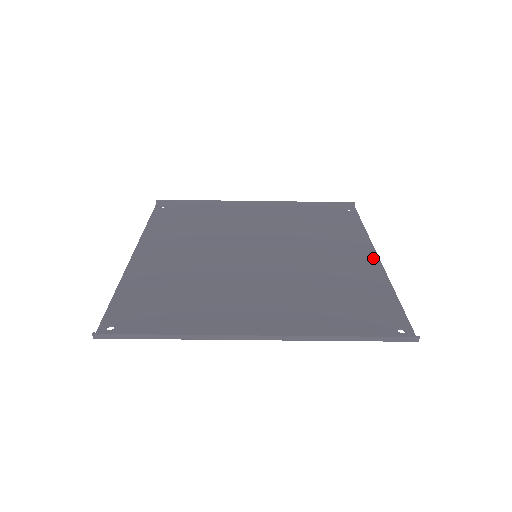
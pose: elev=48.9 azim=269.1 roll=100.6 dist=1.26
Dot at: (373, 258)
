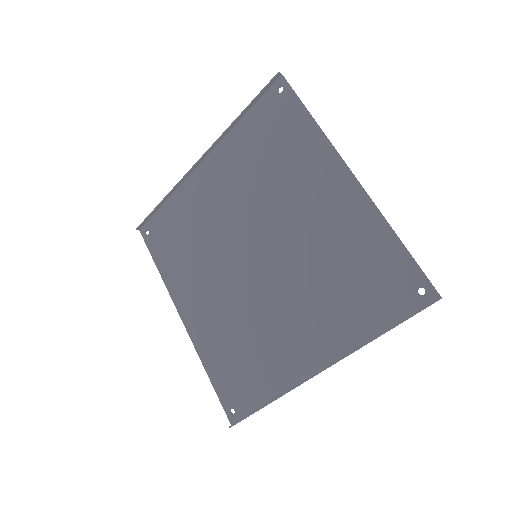
Dot at: (348, 181)
